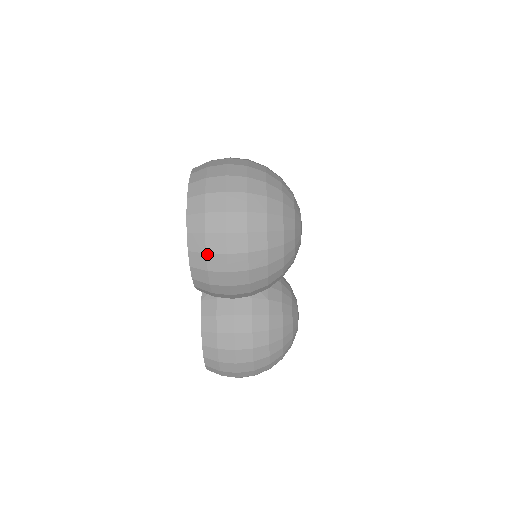
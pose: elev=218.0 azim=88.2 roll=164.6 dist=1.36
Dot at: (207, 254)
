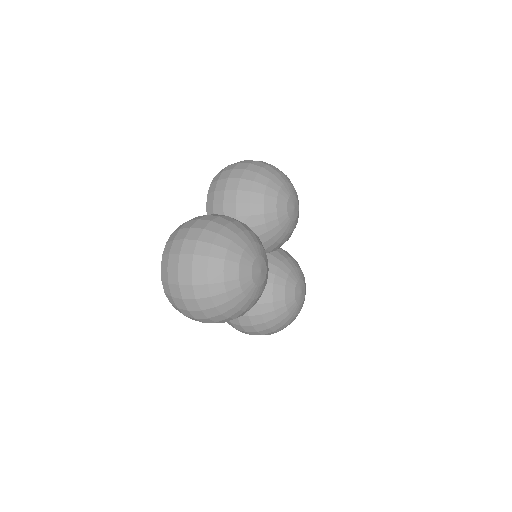
Dot at: occluded
